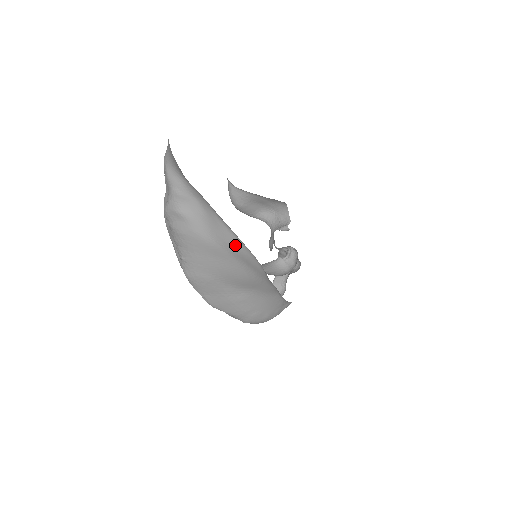
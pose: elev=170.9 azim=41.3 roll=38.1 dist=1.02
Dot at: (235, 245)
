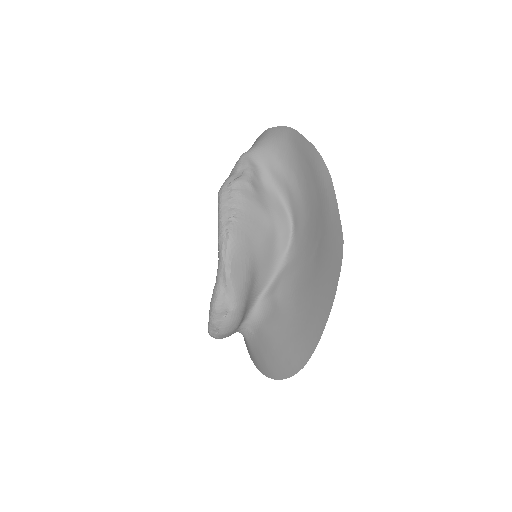
Dot at: (283, 218)
